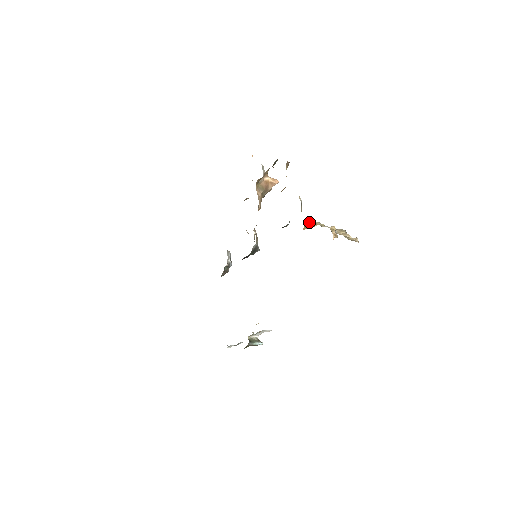
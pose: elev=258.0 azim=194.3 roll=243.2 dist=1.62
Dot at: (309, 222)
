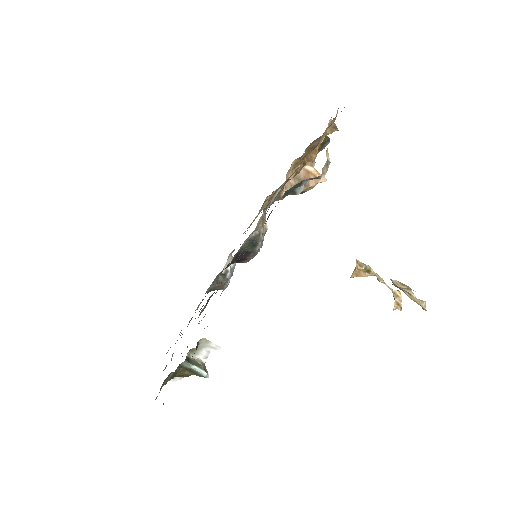
Dot at: (360, 262)
